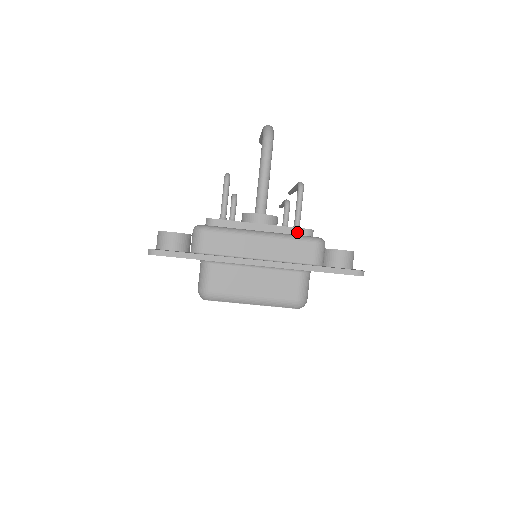
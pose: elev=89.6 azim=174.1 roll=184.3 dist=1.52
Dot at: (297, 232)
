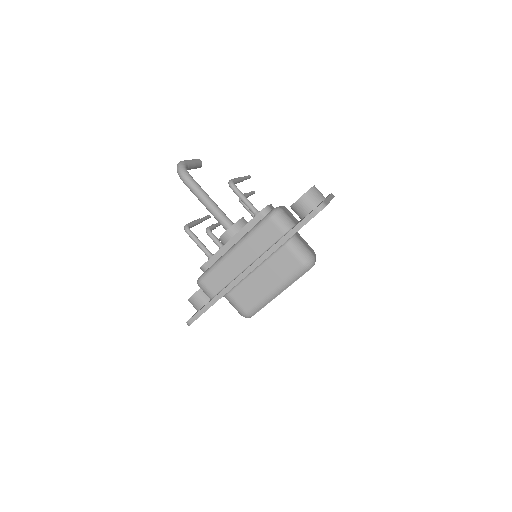
Dot at: (256, 221)
